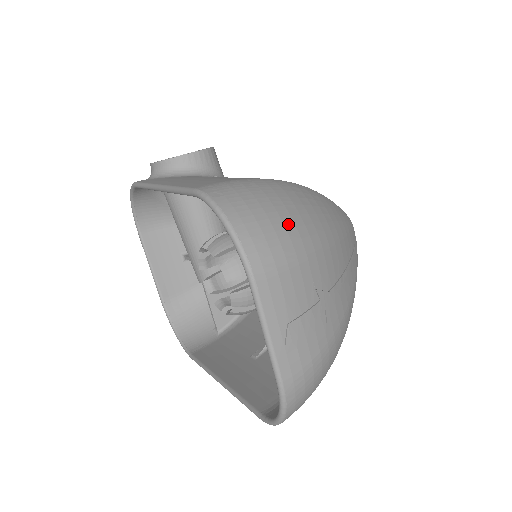
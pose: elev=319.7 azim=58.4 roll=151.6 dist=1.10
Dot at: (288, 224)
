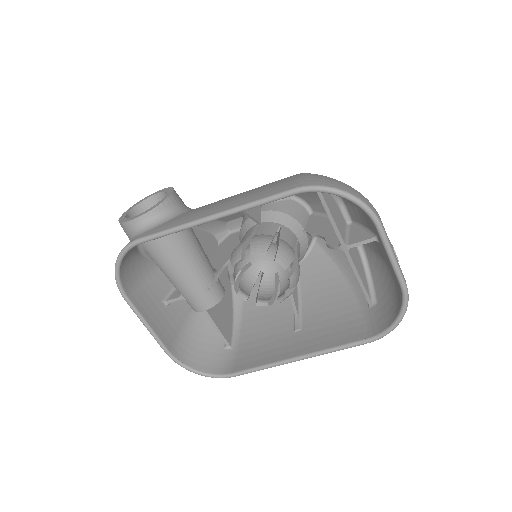
Dot at: occluded
